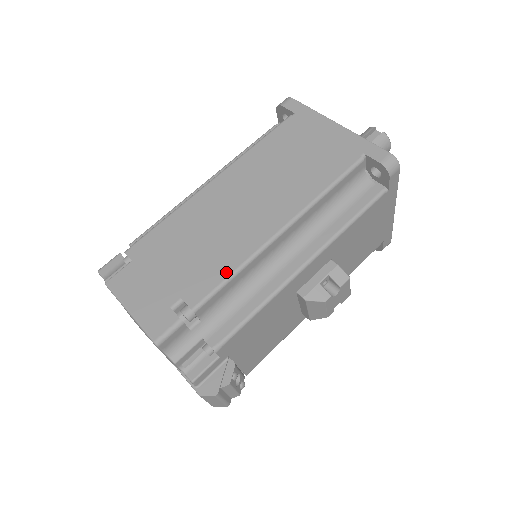
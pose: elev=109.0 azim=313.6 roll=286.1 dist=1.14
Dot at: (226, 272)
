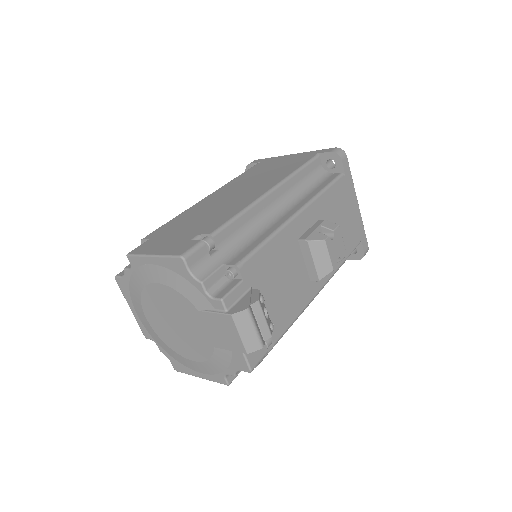
Dot at: (233, 214)
